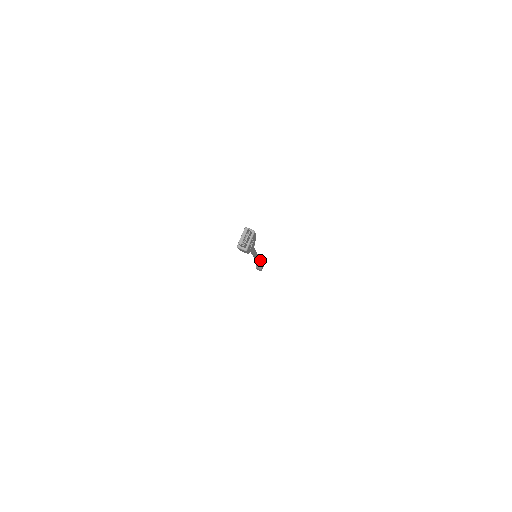
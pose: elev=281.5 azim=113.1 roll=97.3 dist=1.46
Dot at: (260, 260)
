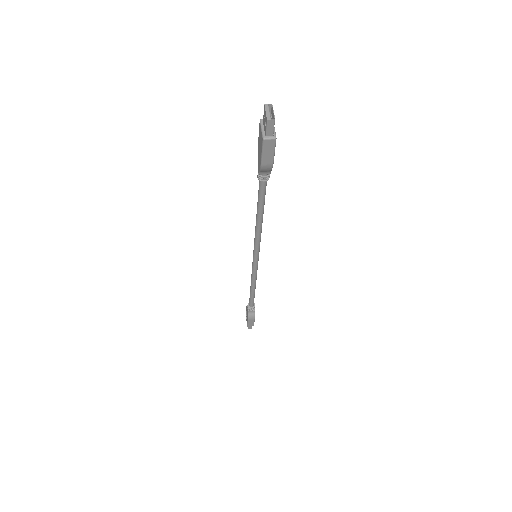
Dot at: (255, 284)
